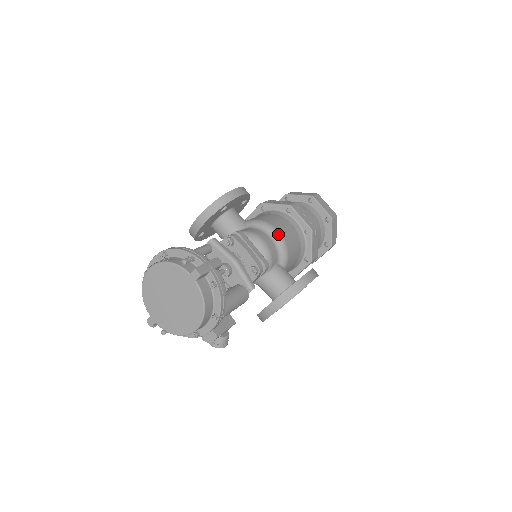
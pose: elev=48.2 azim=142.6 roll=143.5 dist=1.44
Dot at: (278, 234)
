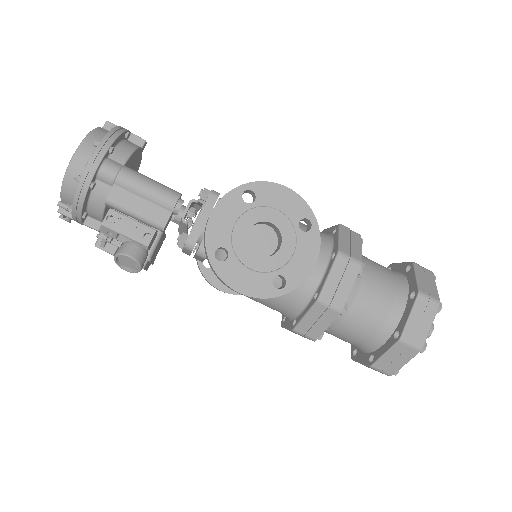
Dot at: occluded
